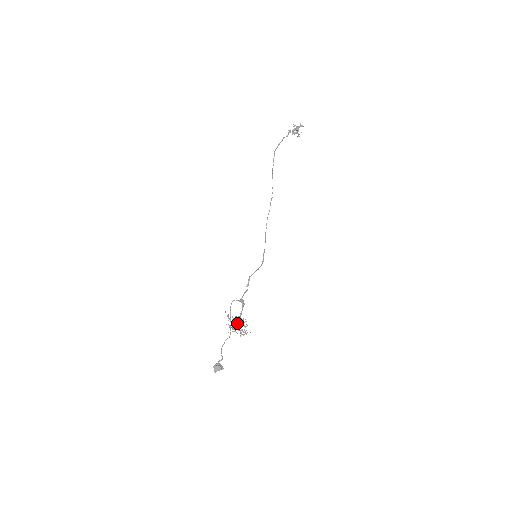
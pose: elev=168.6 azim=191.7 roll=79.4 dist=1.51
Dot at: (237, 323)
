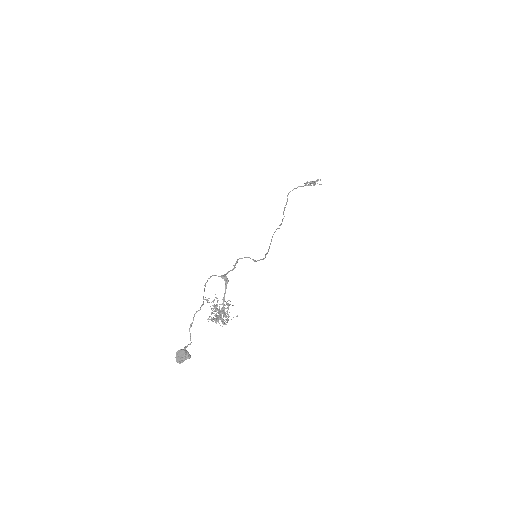
Dot at: (219, 308)
